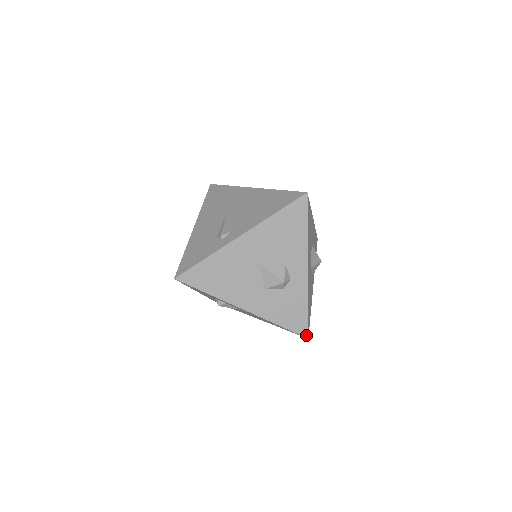
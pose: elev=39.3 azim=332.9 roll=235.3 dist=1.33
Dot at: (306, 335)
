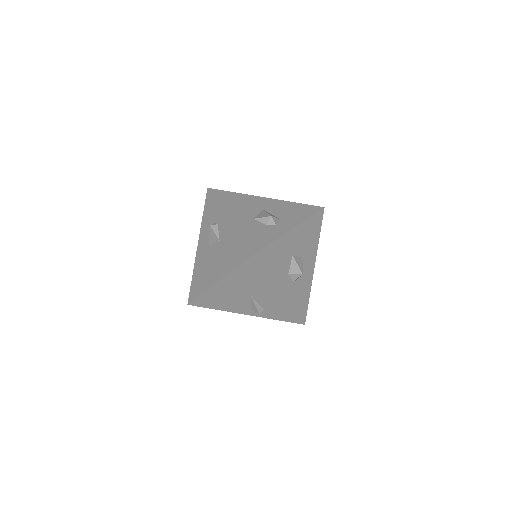
Dot at: (255, 252)
